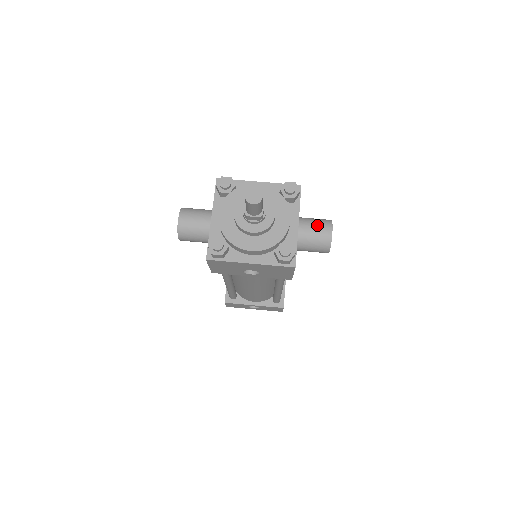
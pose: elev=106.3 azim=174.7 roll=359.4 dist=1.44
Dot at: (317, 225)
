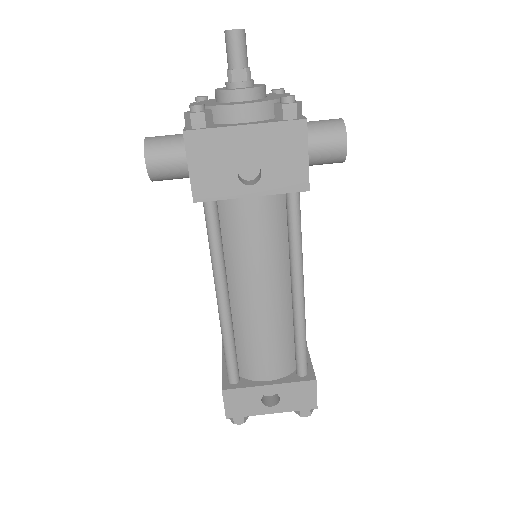
Dot at: (321, 120)
